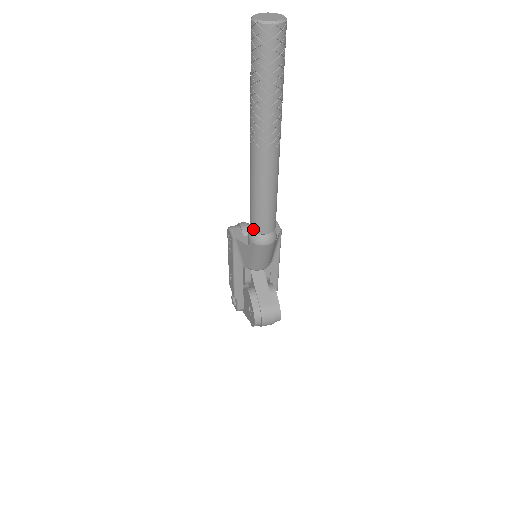
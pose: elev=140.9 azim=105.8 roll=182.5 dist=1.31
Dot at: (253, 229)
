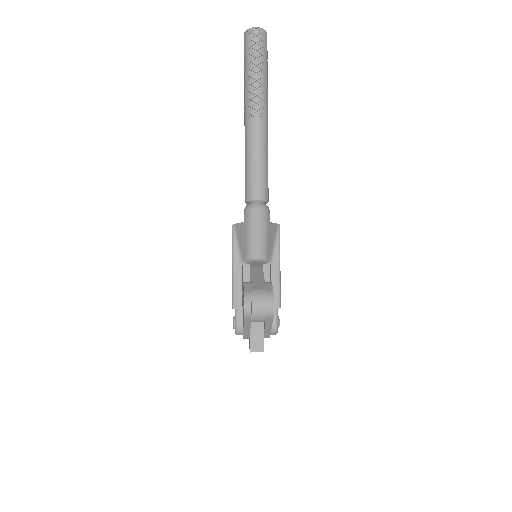
Dot at: (246, 198)
